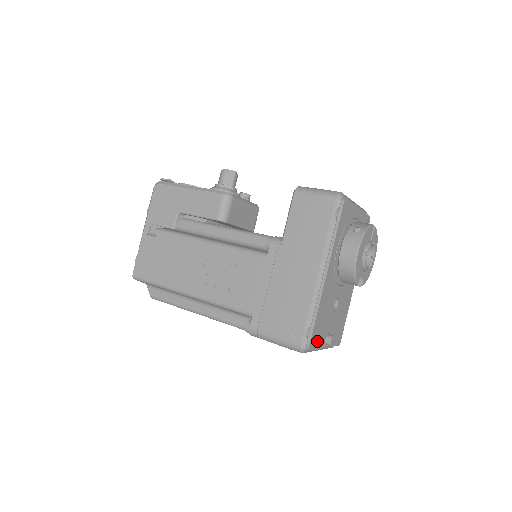
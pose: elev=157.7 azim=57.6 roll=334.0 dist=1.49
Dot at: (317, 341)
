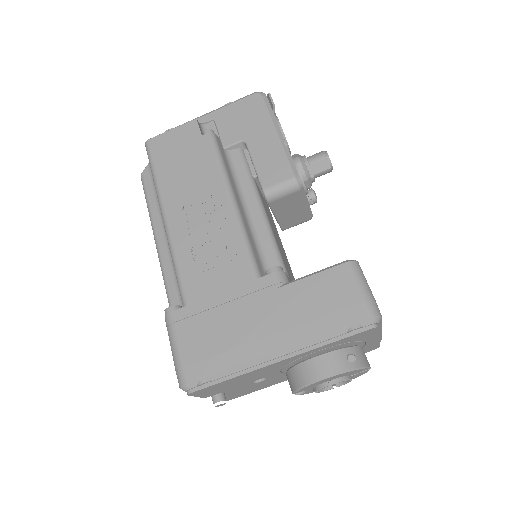
Dot at: (205, 392)
